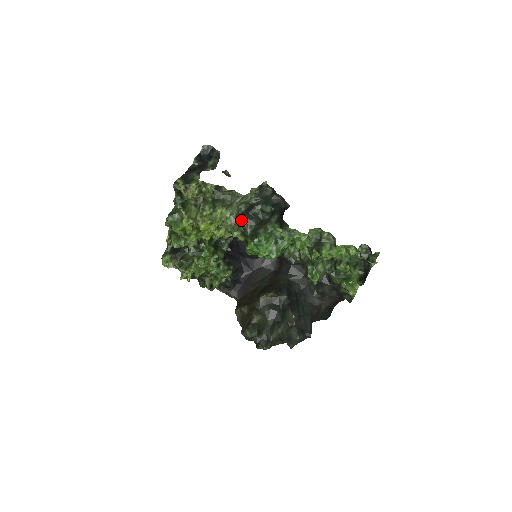
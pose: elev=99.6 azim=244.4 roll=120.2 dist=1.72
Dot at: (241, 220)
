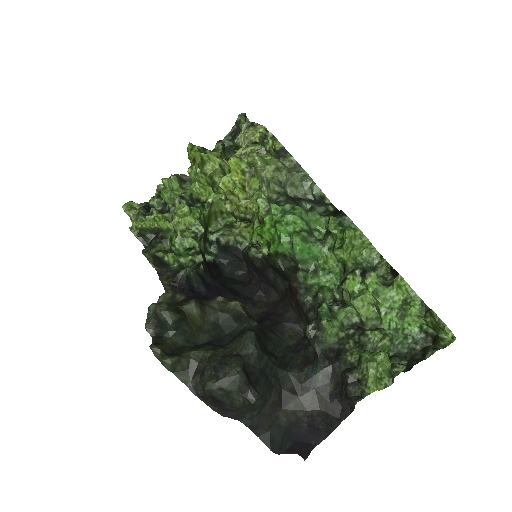
Dot at: (283, 190)
